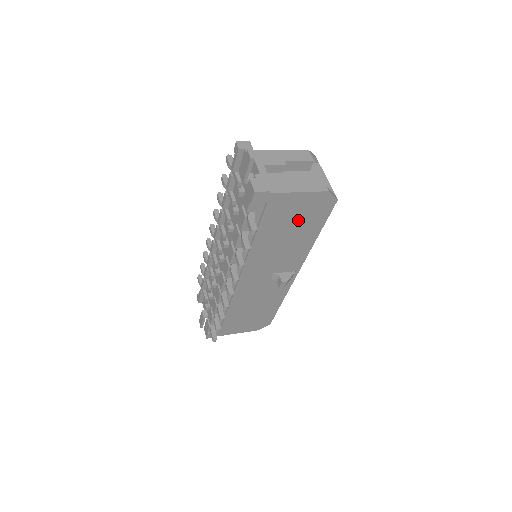
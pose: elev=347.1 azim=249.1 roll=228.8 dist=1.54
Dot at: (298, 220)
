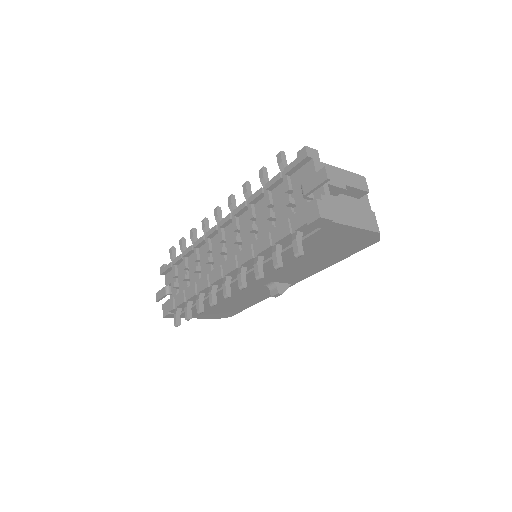
Dot at: (333, 247)
